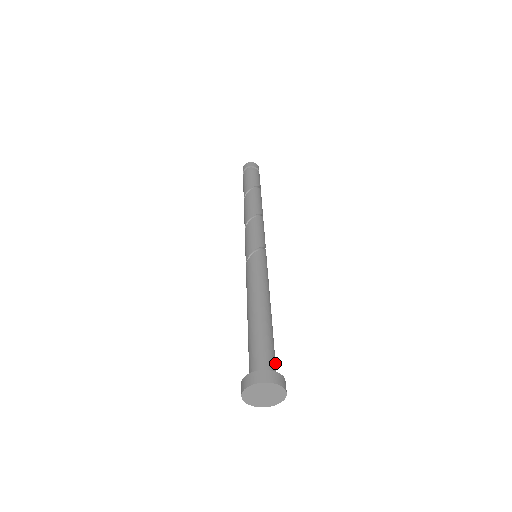
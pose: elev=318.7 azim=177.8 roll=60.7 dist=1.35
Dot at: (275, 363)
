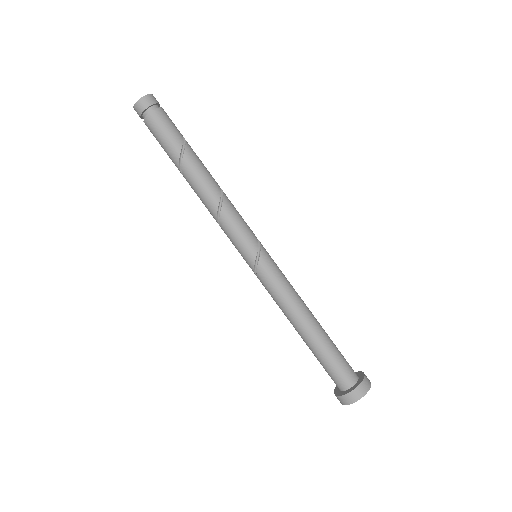
Dot at: (348, 365)
